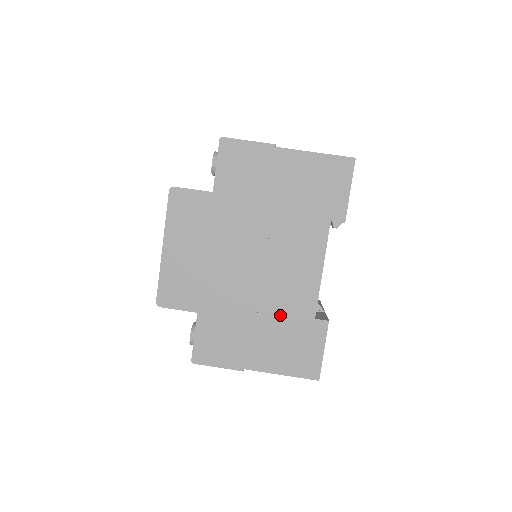
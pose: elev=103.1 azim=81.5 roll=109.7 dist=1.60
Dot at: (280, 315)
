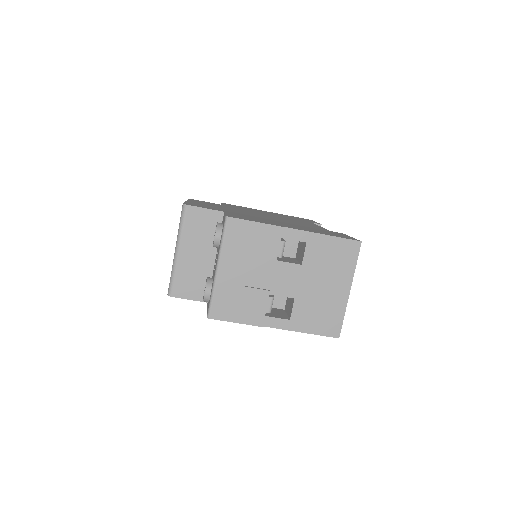
Dot at: occluded
